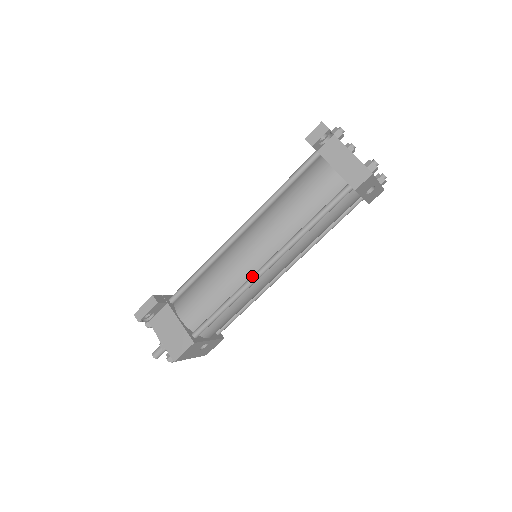
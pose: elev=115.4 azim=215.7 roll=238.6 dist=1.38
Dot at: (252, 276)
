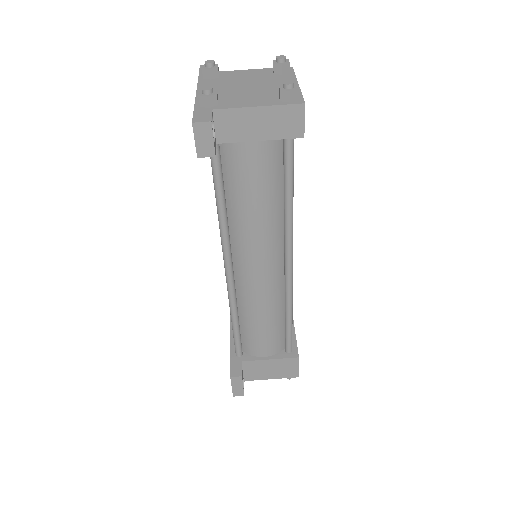
Dot at: (286, 284)
